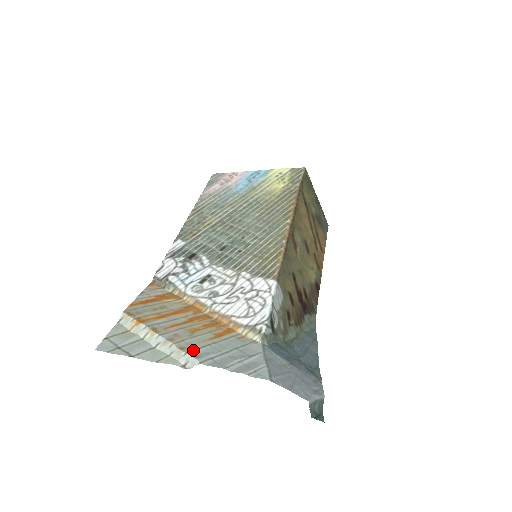
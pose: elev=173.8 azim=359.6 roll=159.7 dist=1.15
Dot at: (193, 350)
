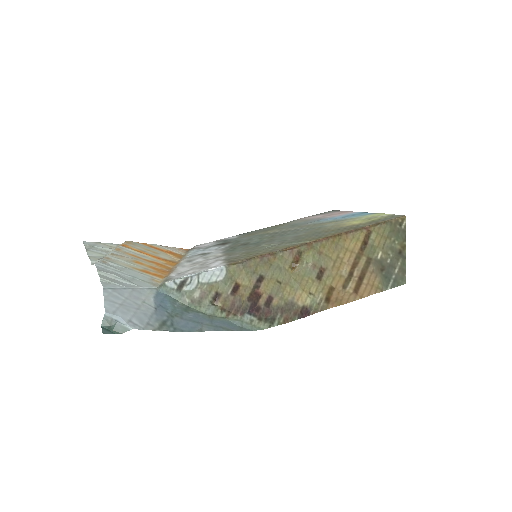
Dot at: (109, 261)
